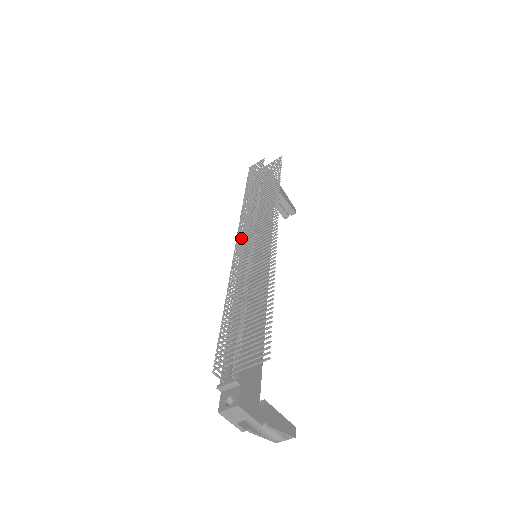
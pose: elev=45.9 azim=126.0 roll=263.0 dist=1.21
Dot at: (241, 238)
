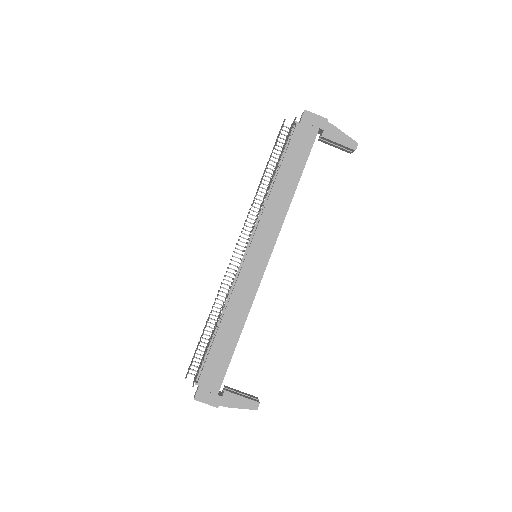
Dot at: occluded
